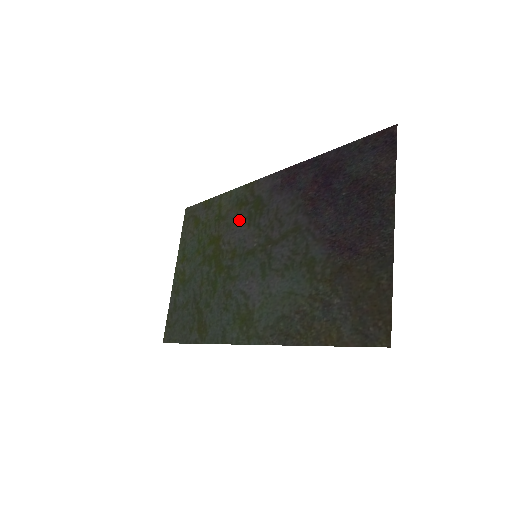
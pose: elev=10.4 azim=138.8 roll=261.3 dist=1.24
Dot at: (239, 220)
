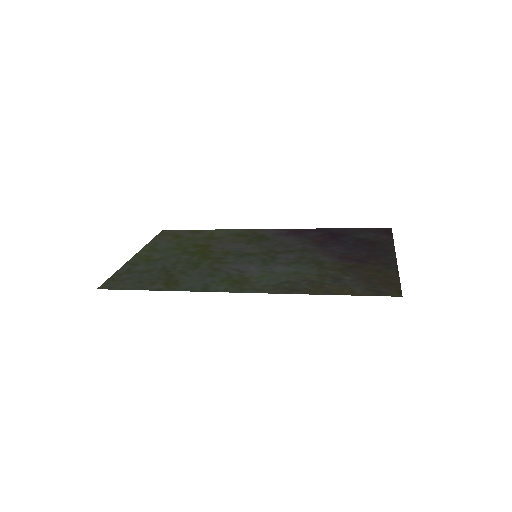
Dot at: (237, 241)
